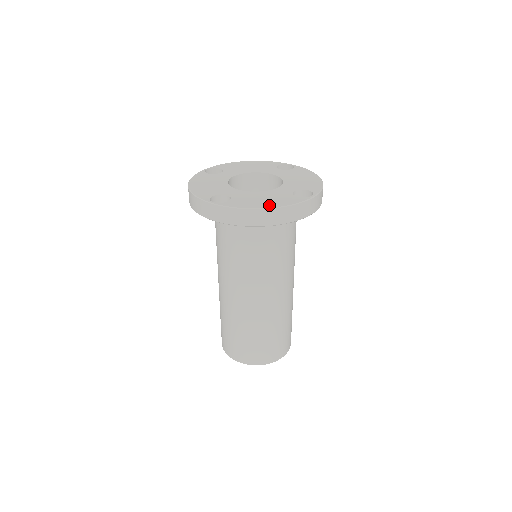
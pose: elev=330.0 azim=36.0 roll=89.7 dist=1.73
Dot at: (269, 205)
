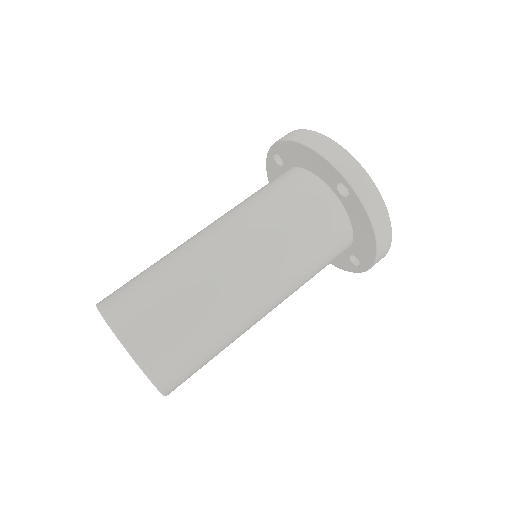
Dot at: occluded
